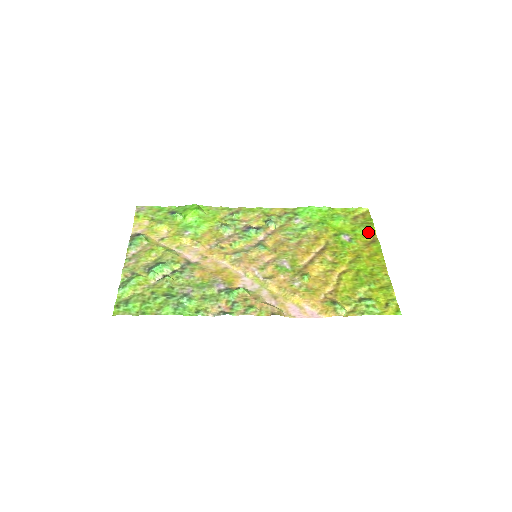
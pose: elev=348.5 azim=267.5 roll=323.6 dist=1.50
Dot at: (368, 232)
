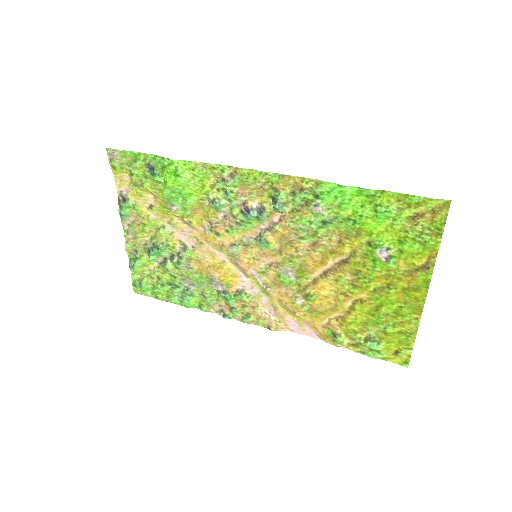
Dot at: (424, 250)
